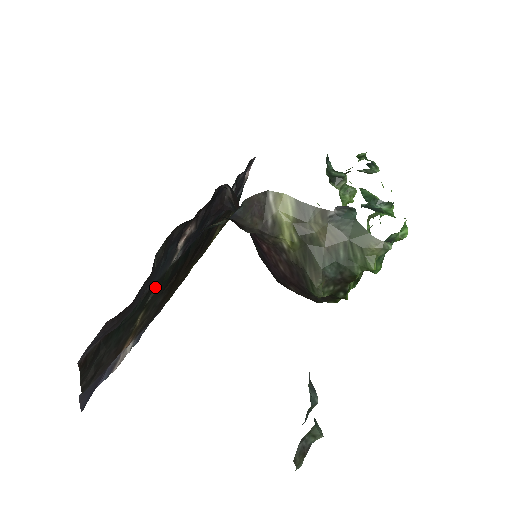
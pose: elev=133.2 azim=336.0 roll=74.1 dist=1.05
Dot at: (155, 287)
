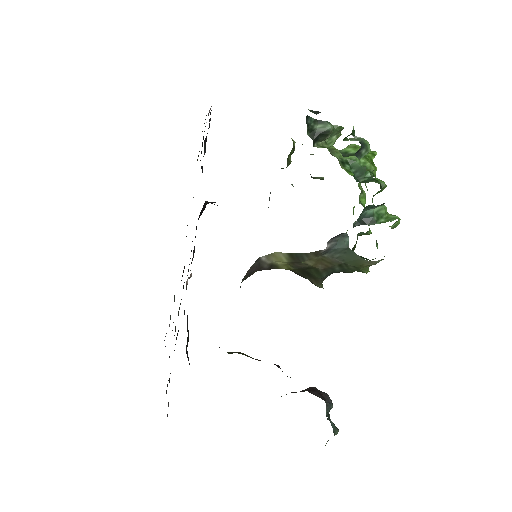
Dot at: occluded
